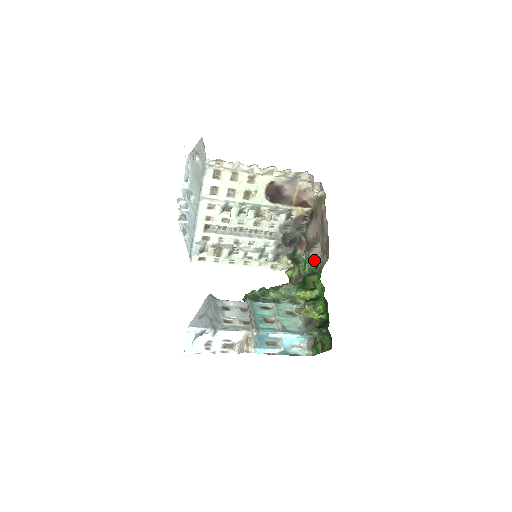
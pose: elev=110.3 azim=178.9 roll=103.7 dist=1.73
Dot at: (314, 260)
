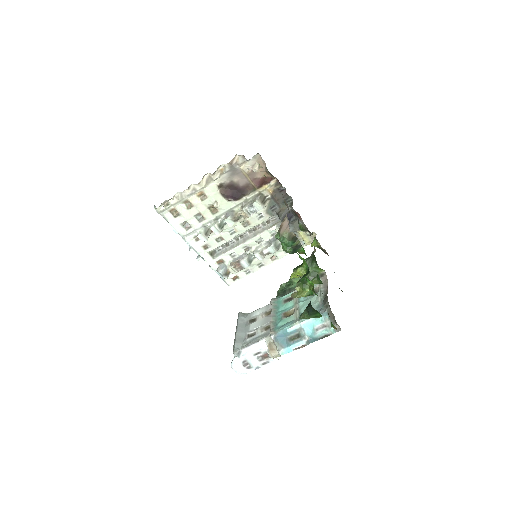
Dot at: (286, 236)
